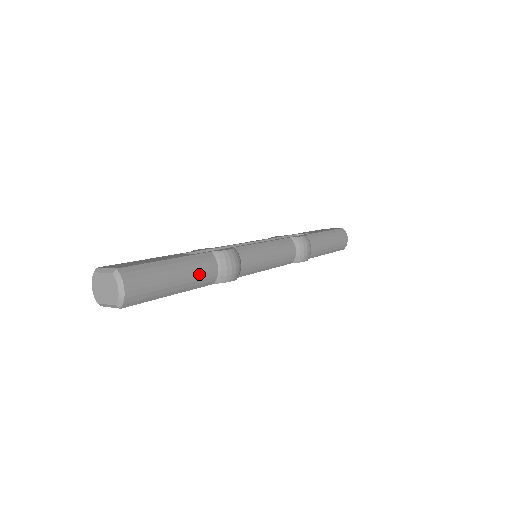
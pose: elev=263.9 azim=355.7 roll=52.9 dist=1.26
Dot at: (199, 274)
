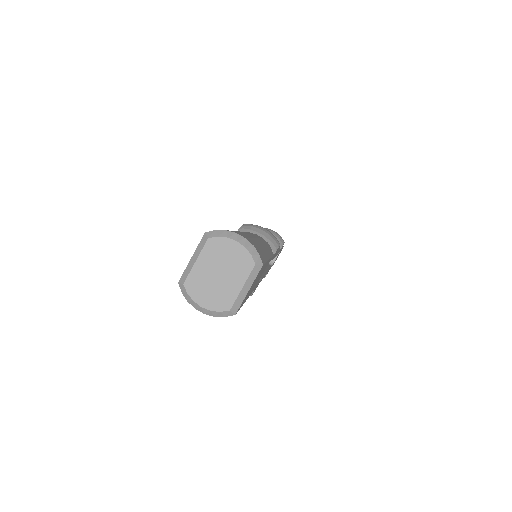
Dot at: occluded
